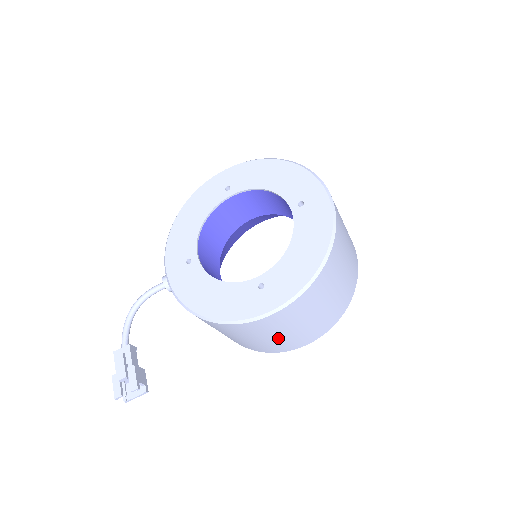
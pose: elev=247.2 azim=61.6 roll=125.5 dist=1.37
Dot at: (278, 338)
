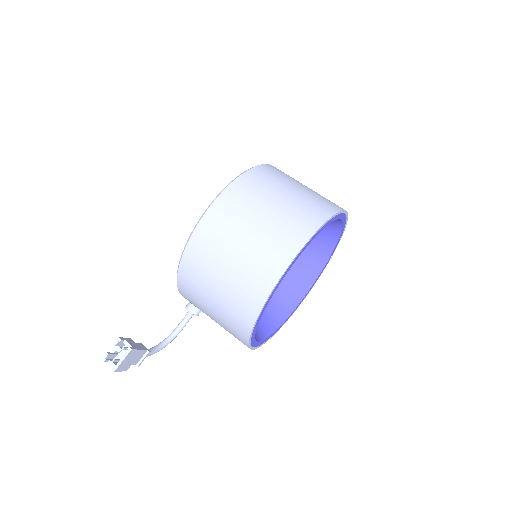
Dot at: (242, 253)
